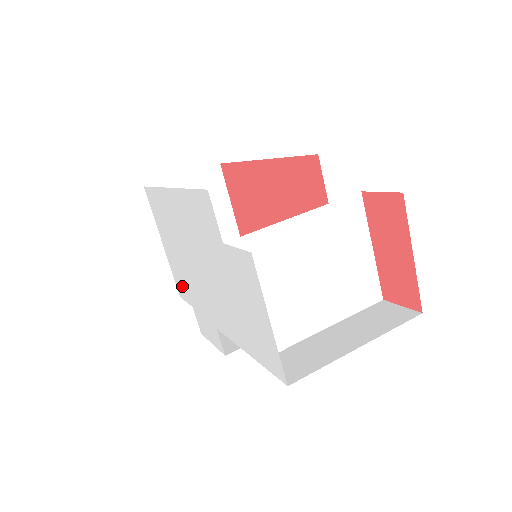
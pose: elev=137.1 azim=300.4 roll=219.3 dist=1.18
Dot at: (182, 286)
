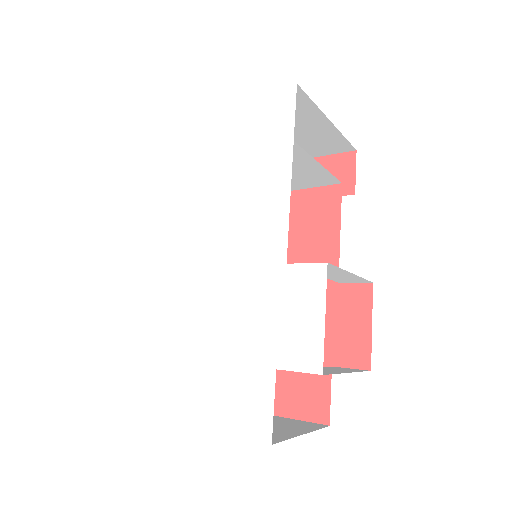
Dot at: (247, 392)
